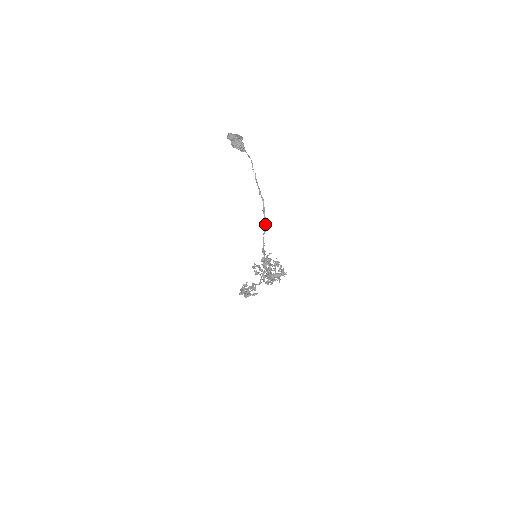
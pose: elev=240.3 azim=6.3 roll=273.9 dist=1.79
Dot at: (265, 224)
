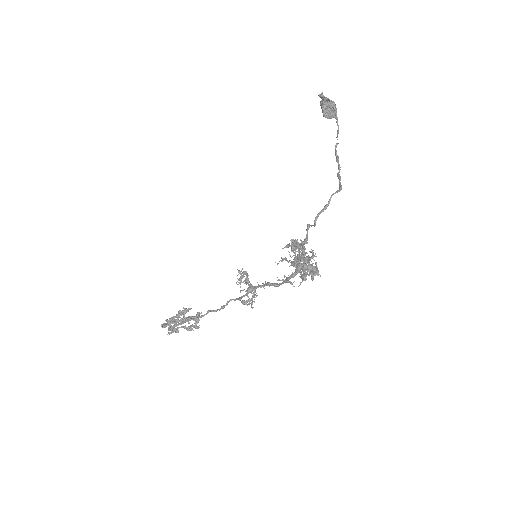
Dot at: (341, 185)
